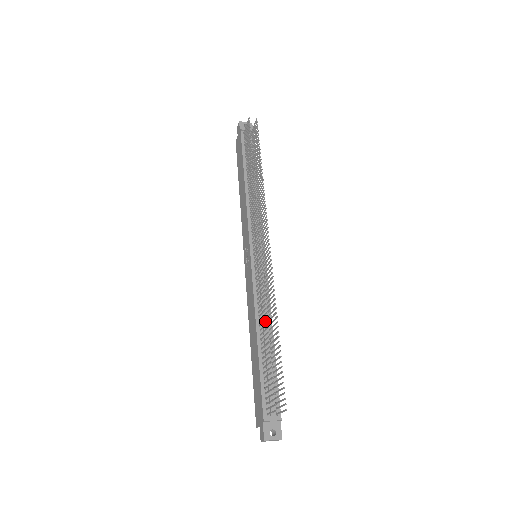
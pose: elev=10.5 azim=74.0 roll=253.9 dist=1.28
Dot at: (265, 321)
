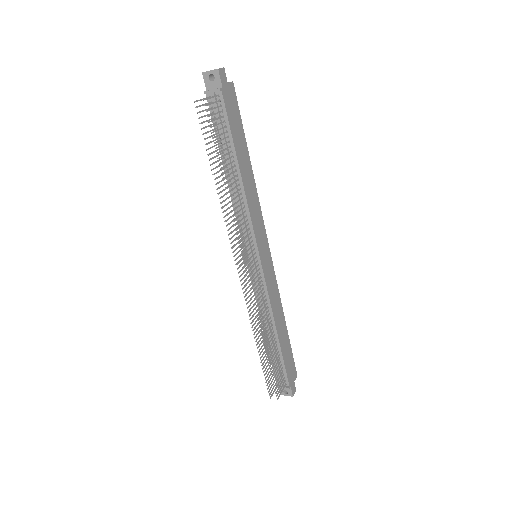
Dot at: occluded
